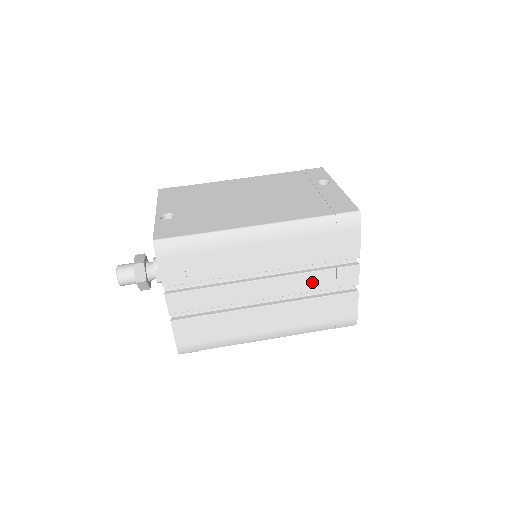
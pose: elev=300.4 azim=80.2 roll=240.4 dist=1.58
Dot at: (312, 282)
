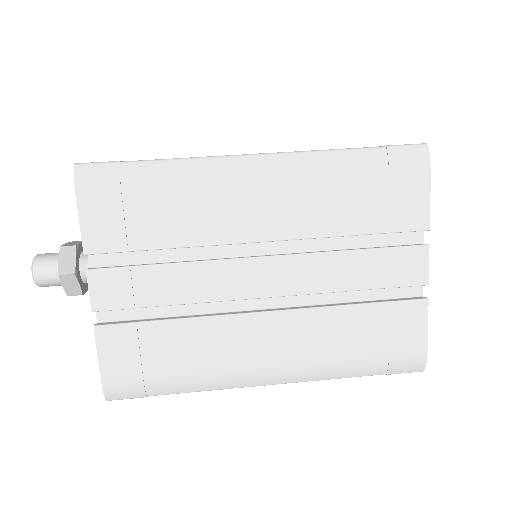
Dot at: (346, 271)
